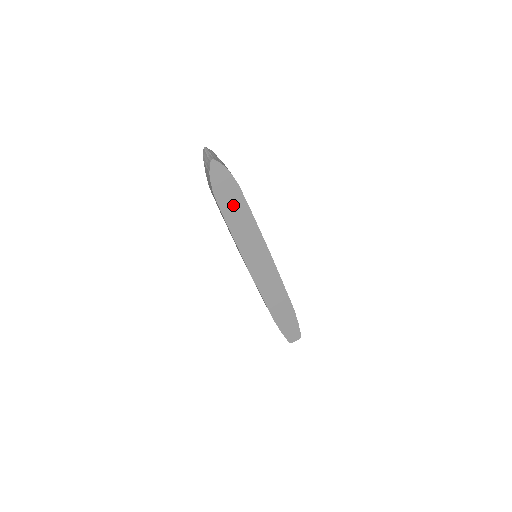
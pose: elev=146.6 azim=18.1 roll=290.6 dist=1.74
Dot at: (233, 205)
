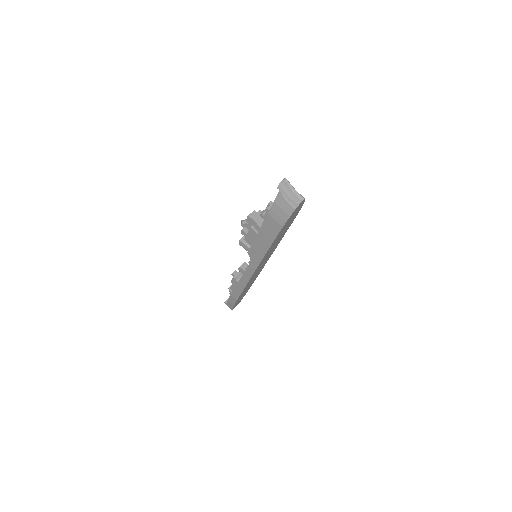
Dot at: (285, 228)
